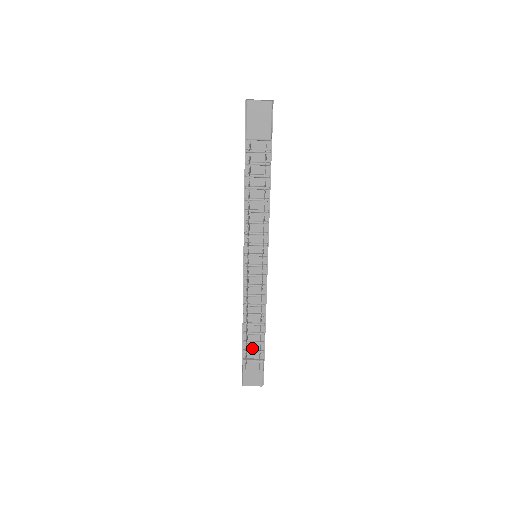
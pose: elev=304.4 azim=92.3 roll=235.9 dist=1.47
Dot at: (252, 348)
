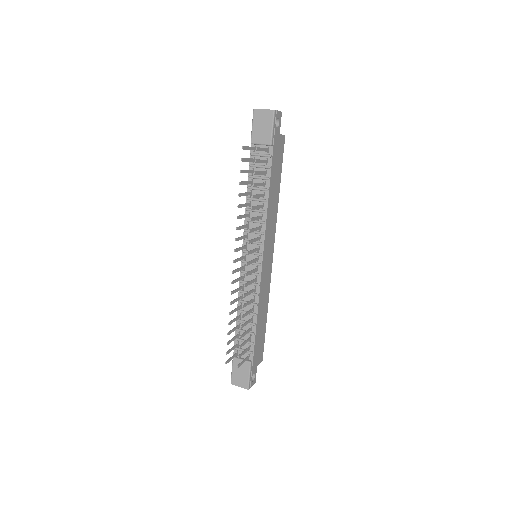
Dot at: (243, 347)
